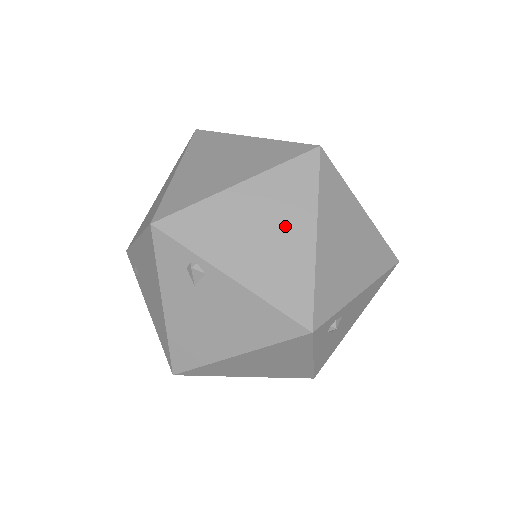
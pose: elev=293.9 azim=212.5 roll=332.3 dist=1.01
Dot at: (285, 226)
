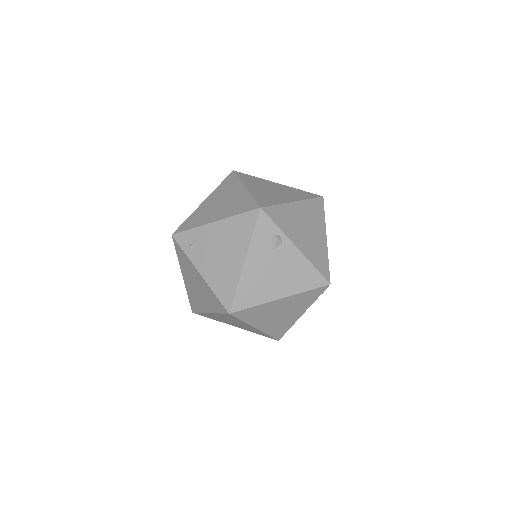
Dot at: (315, 229)
